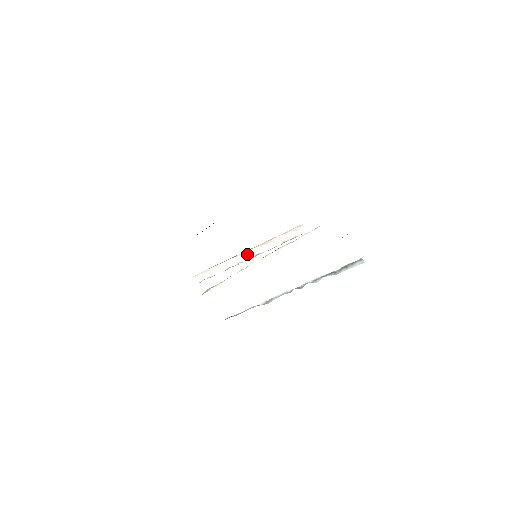
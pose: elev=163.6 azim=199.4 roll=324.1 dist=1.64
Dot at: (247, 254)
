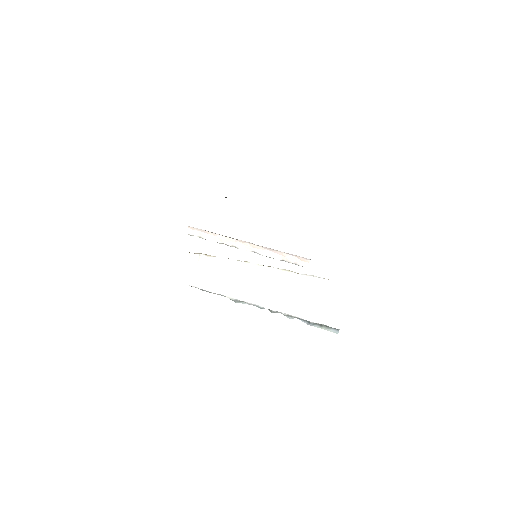
Dot at: (247, 245)
